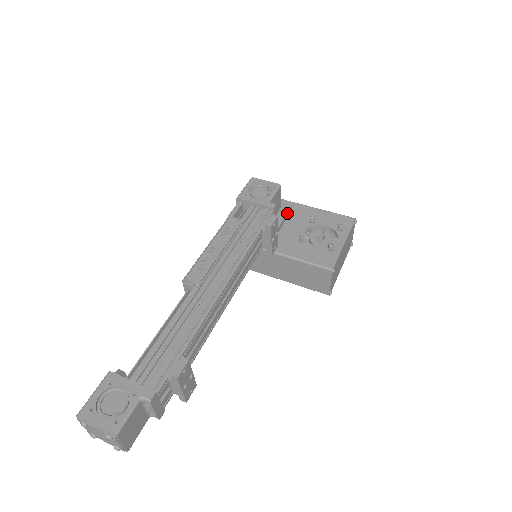
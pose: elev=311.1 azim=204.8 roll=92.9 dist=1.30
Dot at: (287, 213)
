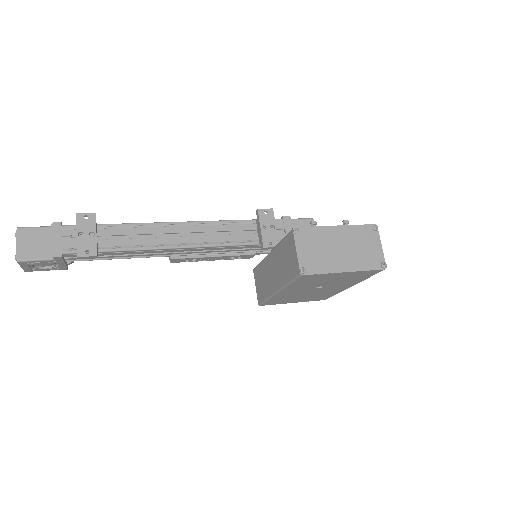
Dot at: occluded
